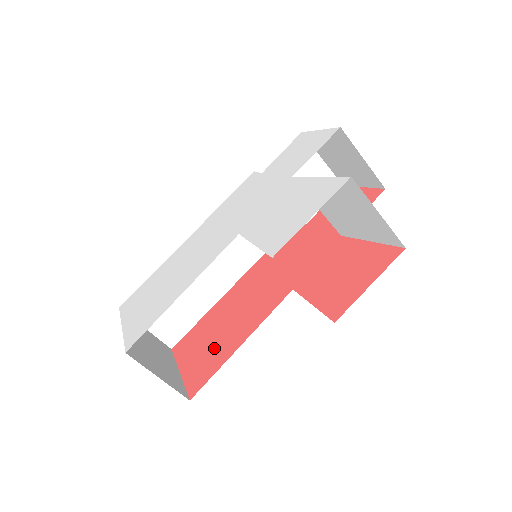
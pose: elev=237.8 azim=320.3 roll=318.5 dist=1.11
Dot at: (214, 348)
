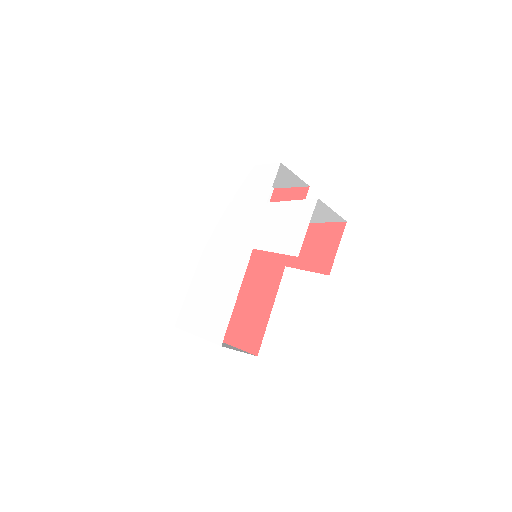
Dot at: (250, 321)
